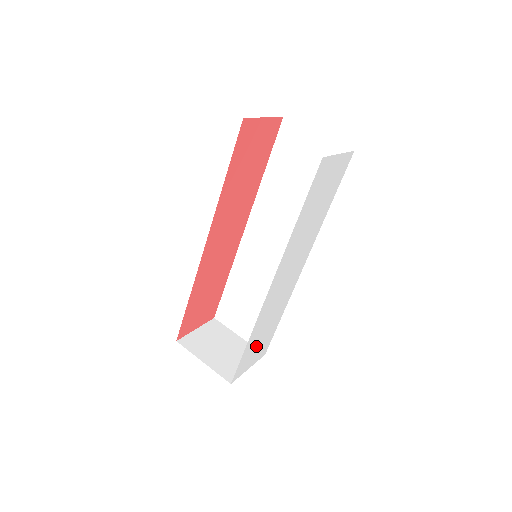
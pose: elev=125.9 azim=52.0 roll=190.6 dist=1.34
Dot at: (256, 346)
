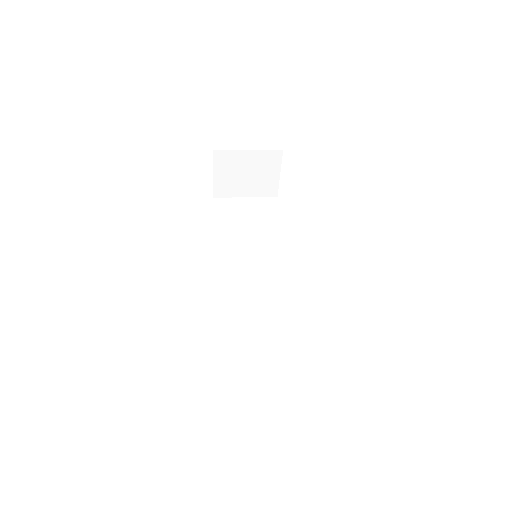
Dot at: occluded
